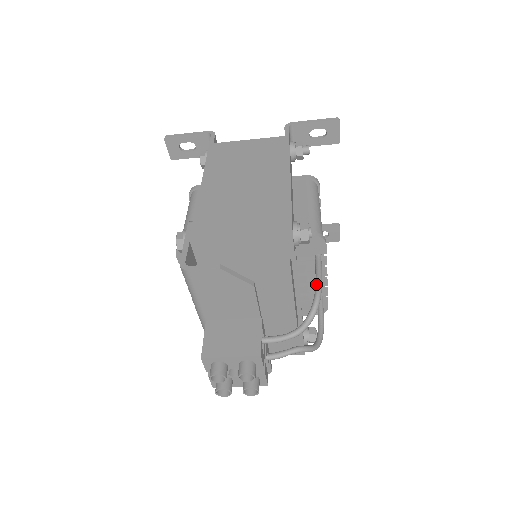
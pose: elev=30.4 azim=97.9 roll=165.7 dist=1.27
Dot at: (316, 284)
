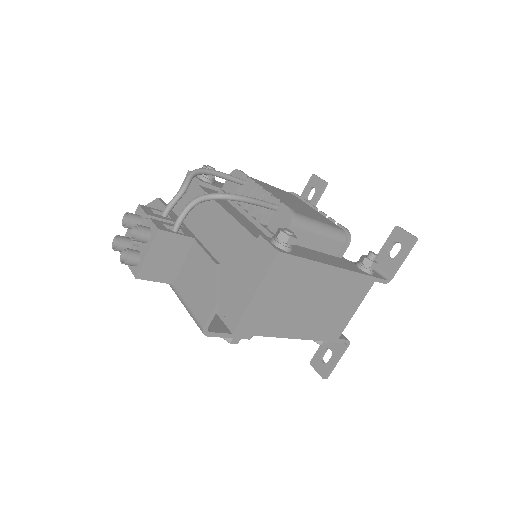
Dot at: (212, 174)
